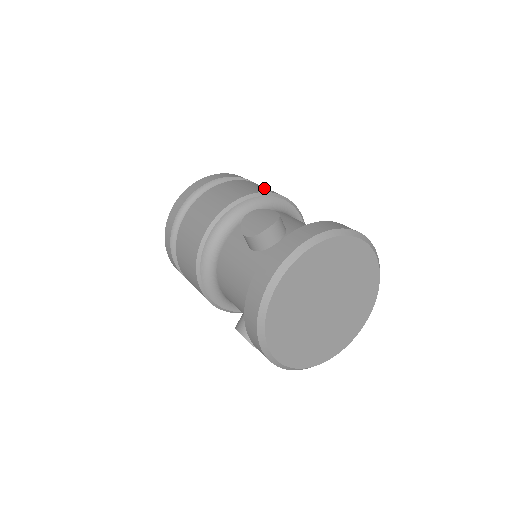
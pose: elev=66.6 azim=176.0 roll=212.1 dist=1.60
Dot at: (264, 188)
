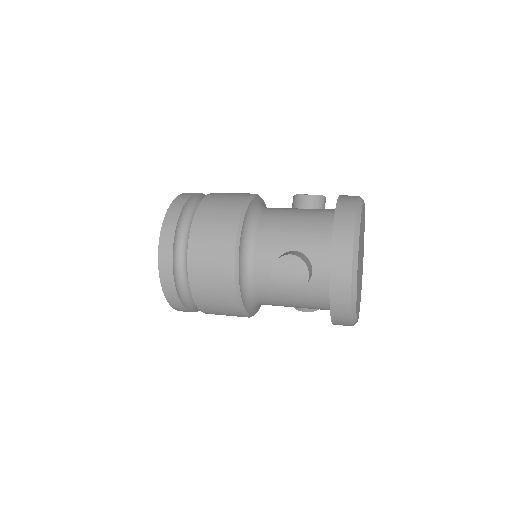
Dot at: (223, 218)
